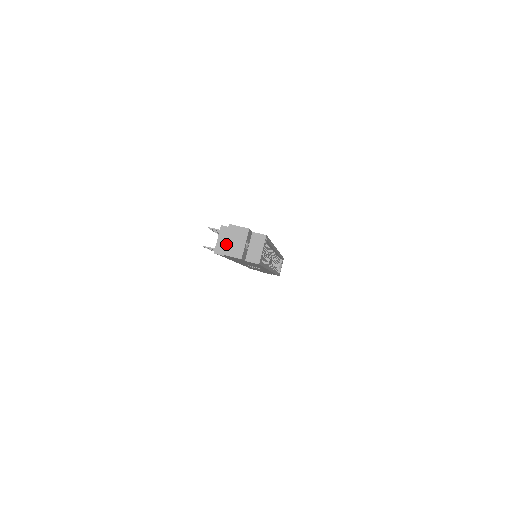
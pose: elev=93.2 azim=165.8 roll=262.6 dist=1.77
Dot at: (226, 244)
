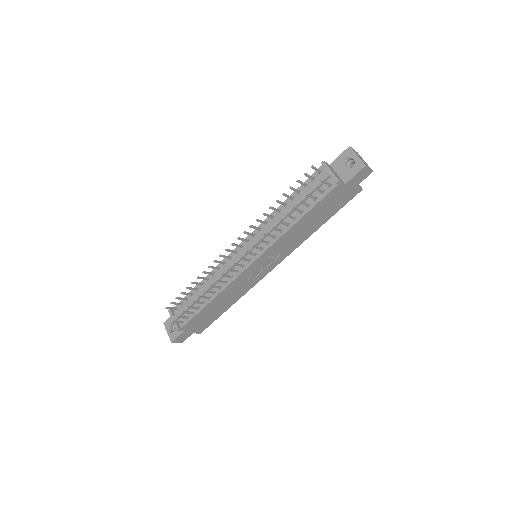
Dot at: (361, 159)
